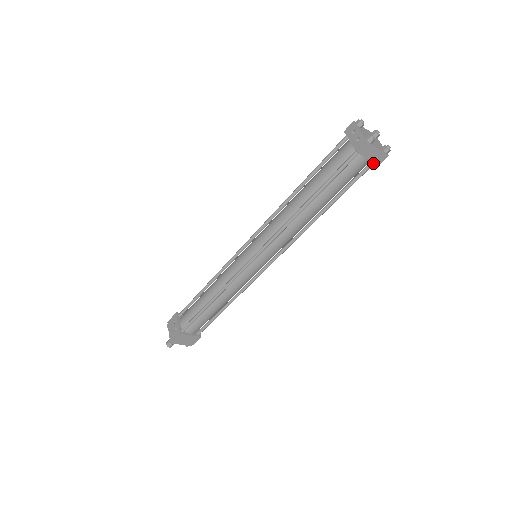
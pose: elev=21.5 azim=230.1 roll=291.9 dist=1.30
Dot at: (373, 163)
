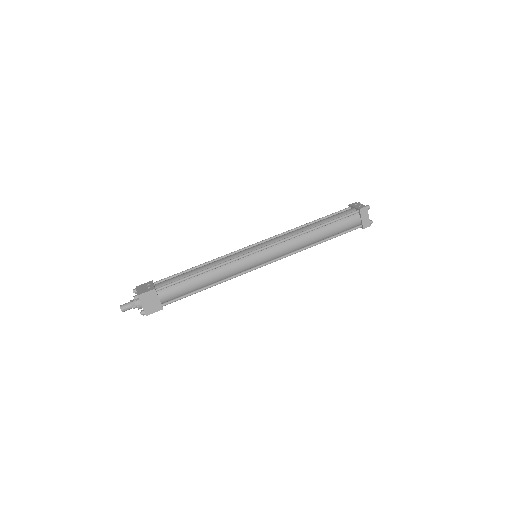
Dot at: (361, 226)
